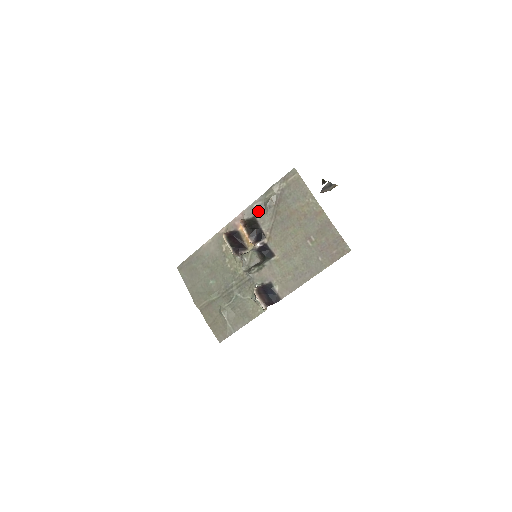
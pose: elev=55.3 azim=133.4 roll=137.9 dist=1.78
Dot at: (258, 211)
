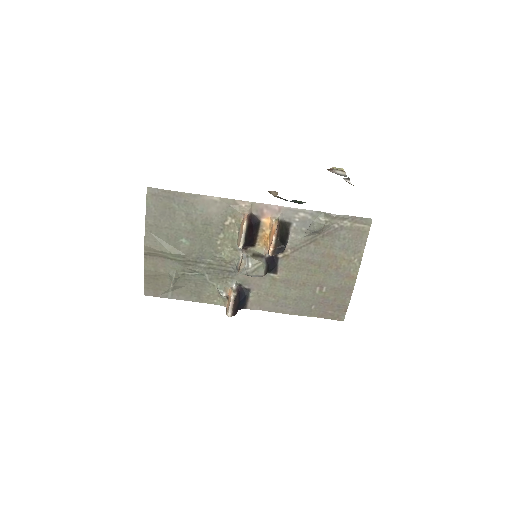
Dot at: (299, 222)
